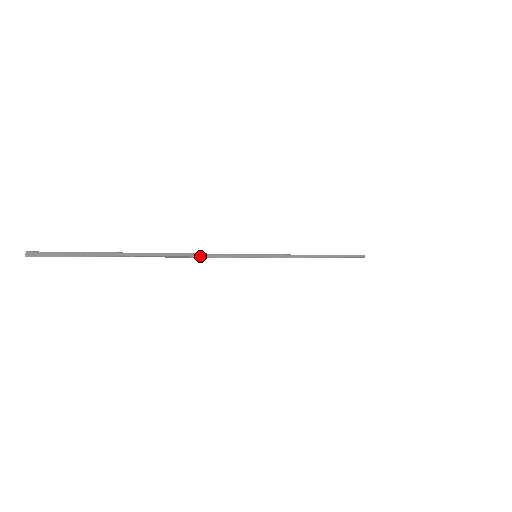
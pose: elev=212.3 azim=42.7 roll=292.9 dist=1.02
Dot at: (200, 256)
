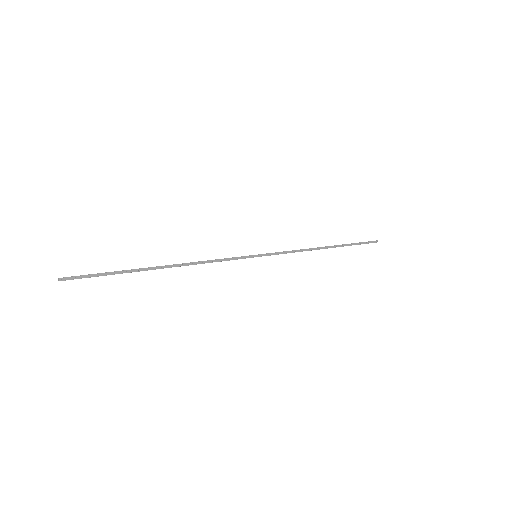
Dot at: (201, 263)
